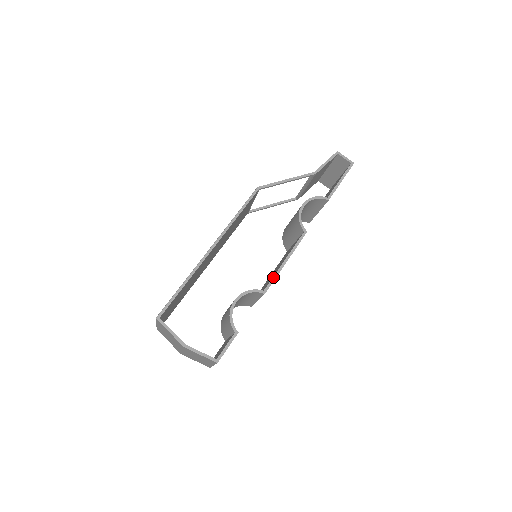
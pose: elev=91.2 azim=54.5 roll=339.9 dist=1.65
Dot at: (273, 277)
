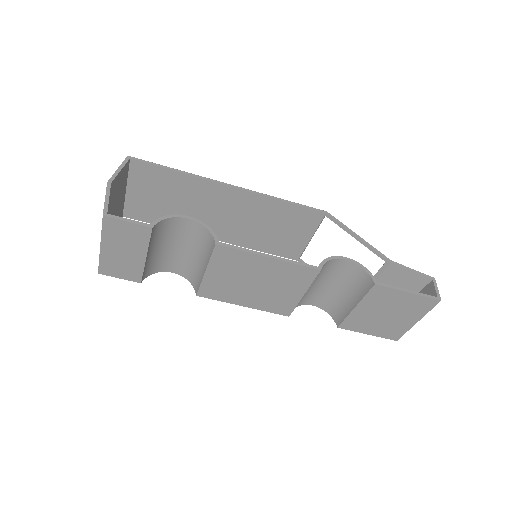
Dot at: occluded
